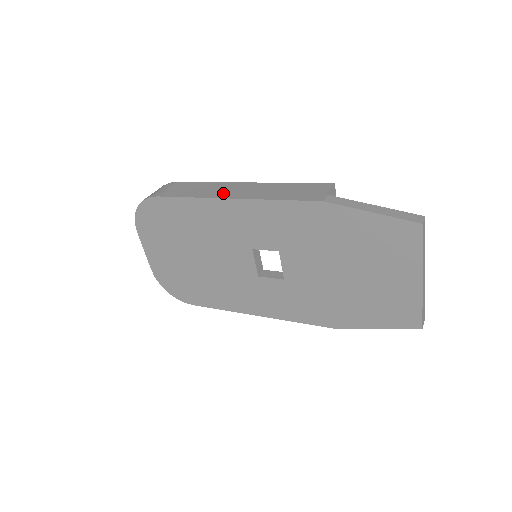
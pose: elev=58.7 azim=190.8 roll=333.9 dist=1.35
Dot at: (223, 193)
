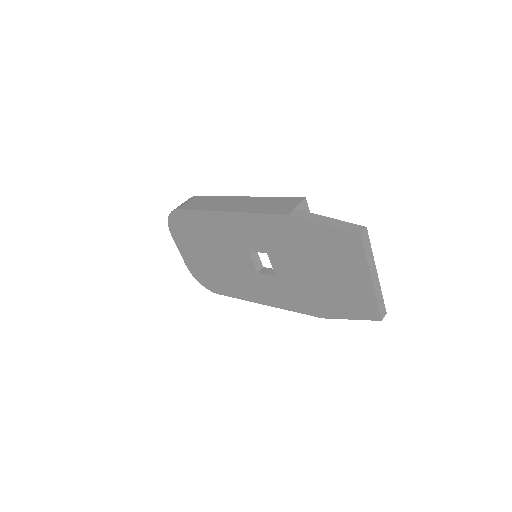
Dot at: (224, 206)
